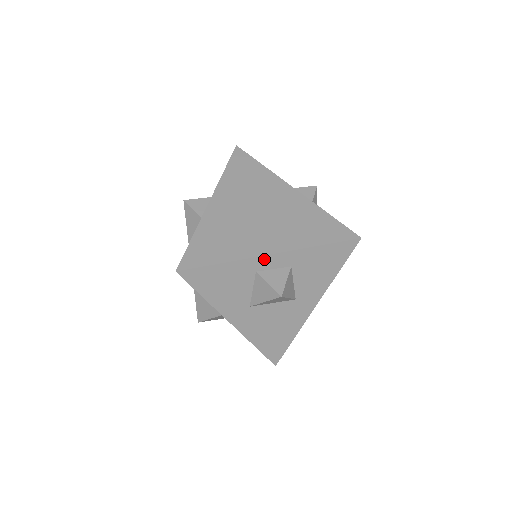
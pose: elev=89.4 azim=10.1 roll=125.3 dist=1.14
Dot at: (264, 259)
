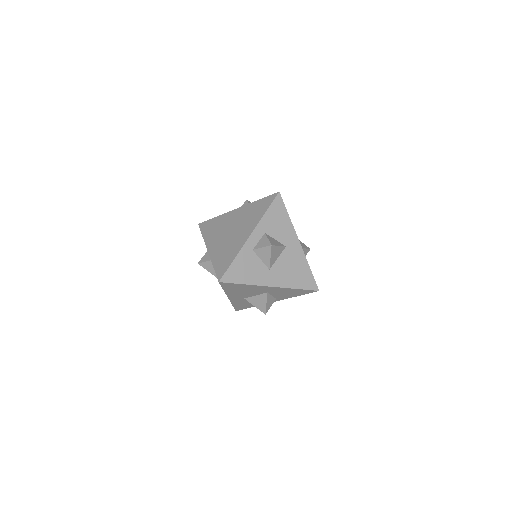
Dot at: (249, 241)
